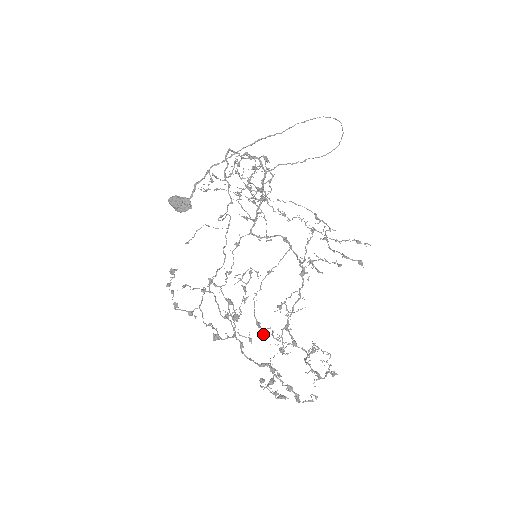
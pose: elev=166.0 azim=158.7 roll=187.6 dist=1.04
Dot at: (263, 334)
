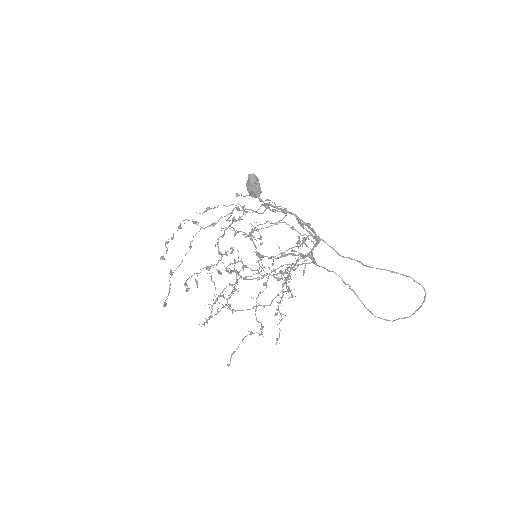
Dot at: occluded
